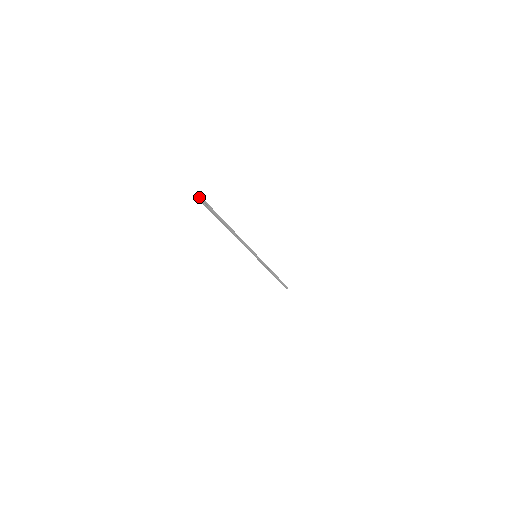
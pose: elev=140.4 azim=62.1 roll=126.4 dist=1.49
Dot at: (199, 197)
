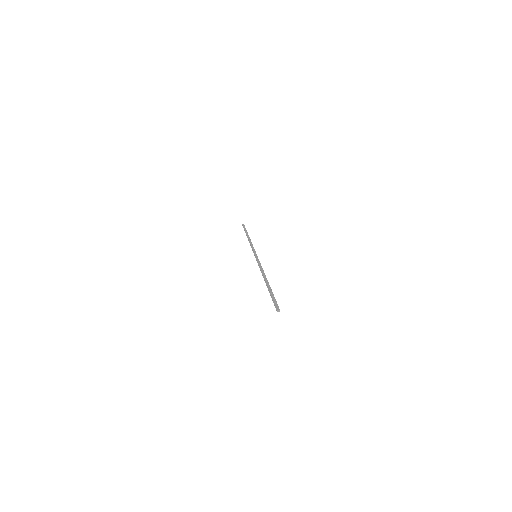
Dot at: (279, 310)
